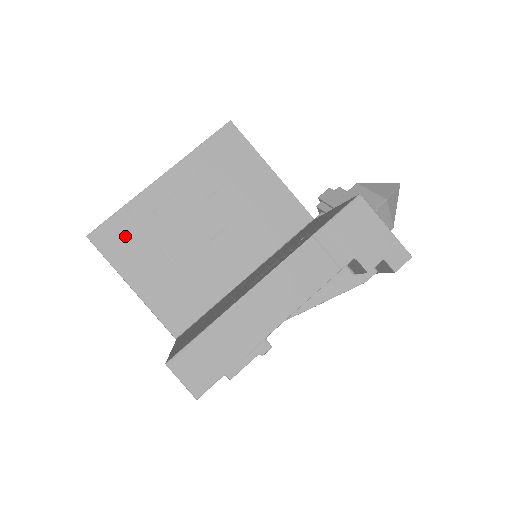
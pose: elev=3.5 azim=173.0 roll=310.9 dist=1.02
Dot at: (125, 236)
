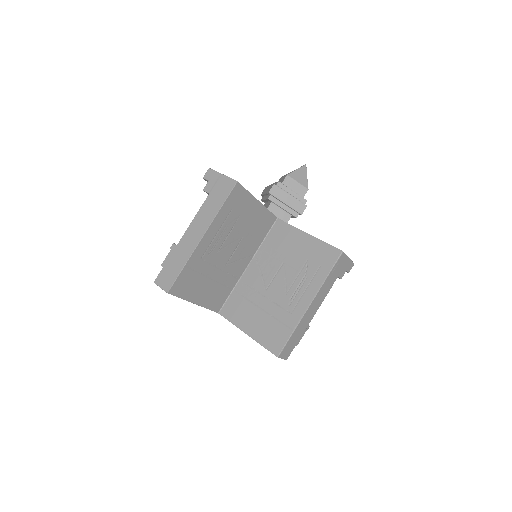
Dot at: (188, 281)
